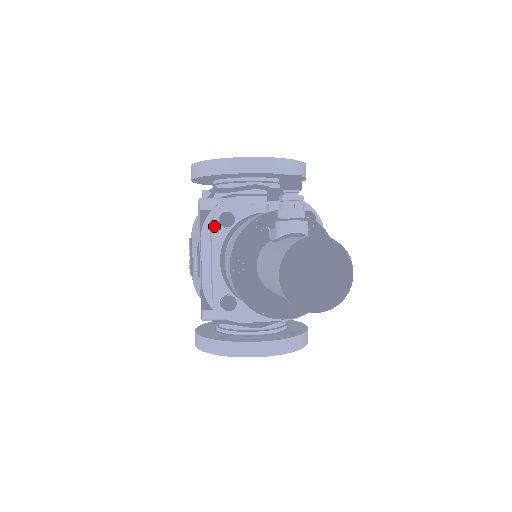
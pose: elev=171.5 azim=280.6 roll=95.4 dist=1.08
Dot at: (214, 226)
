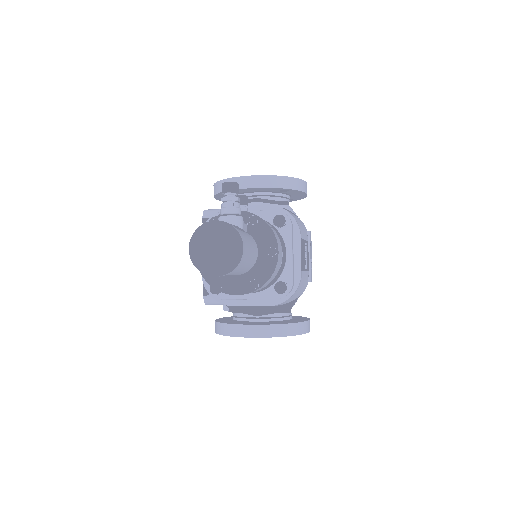
Dot at: occluded
